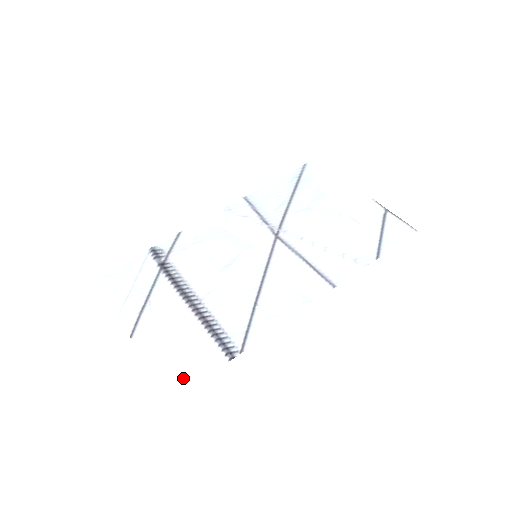
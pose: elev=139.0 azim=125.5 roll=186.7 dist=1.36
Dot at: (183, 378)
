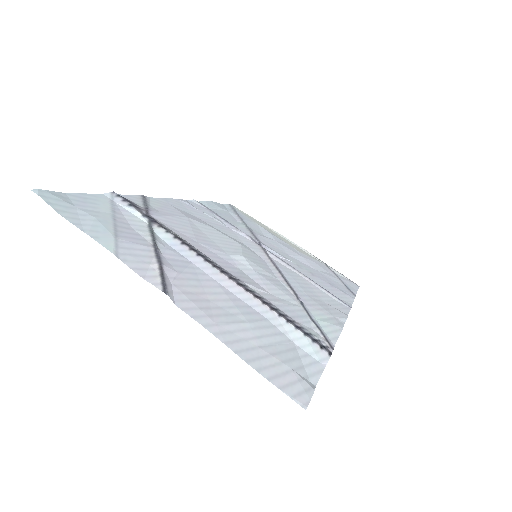
Dot at: (293, 370)
